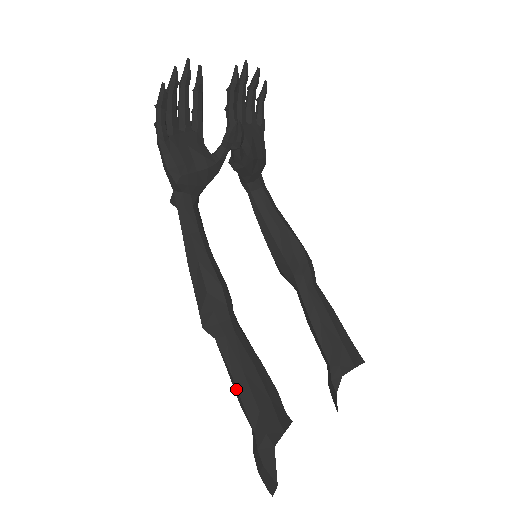
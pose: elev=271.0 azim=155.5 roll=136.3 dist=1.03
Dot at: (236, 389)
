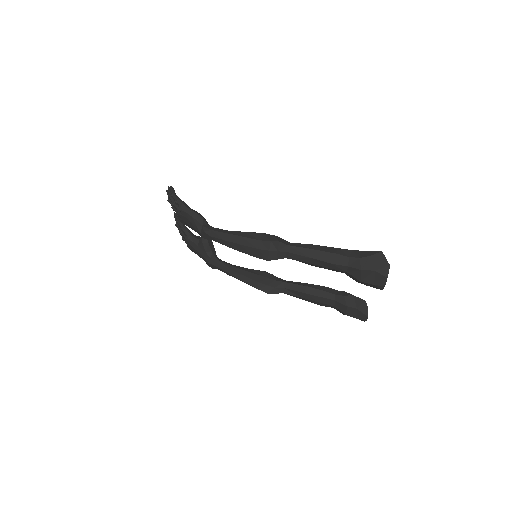
Dot at: (320, 253)
